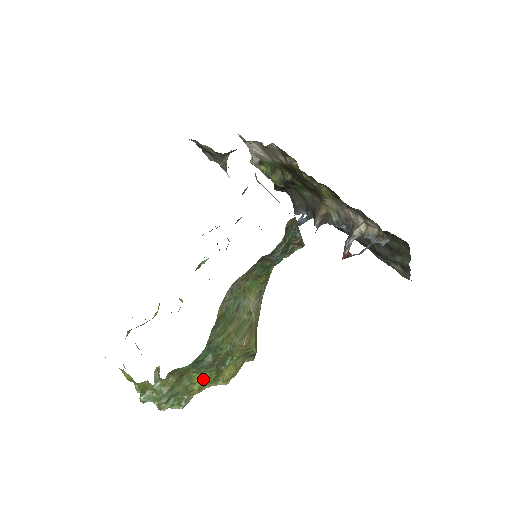
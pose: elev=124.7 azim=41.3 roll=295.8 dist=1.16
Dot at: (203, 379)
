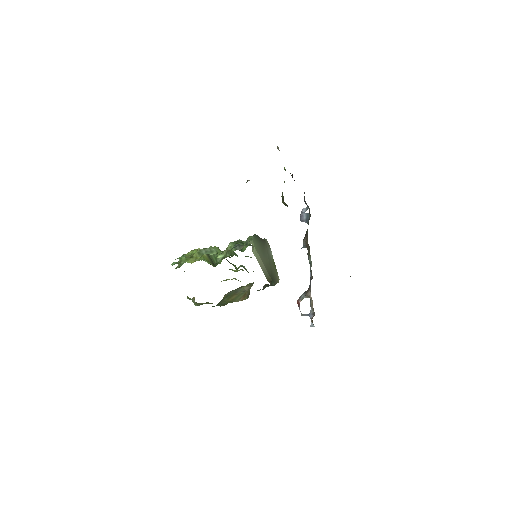
Dot at: occluded
